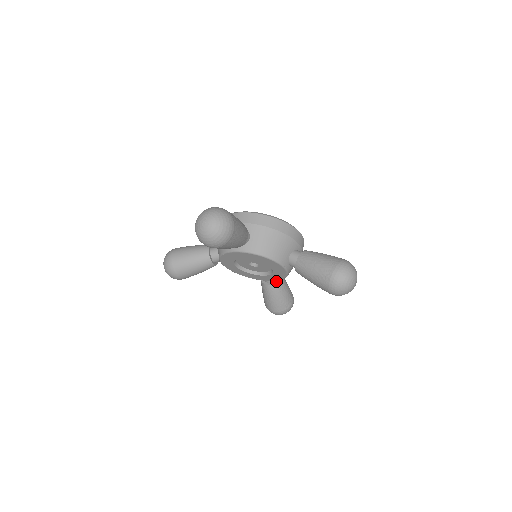
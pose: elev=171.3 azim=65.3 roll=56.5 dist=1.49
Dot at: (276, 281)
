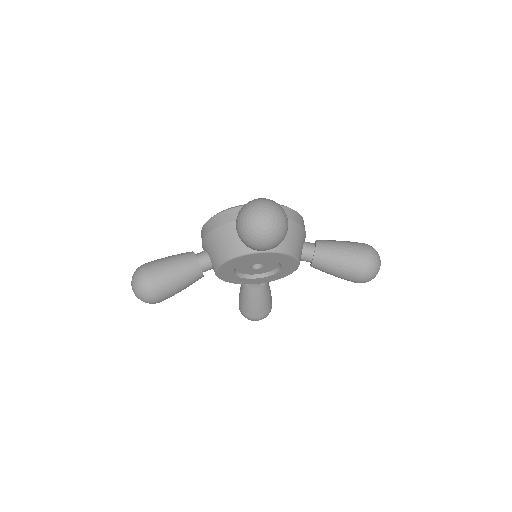
Dot at: occluded
